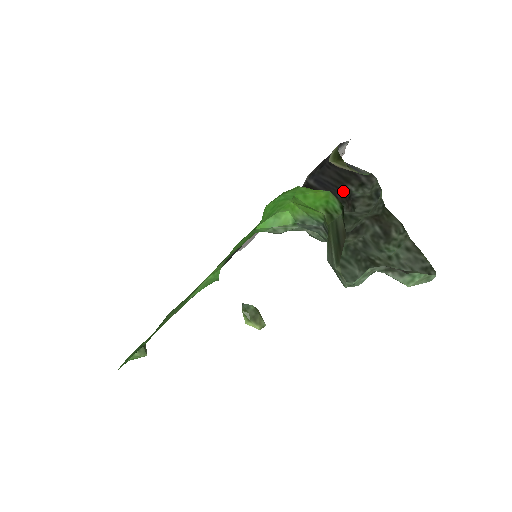
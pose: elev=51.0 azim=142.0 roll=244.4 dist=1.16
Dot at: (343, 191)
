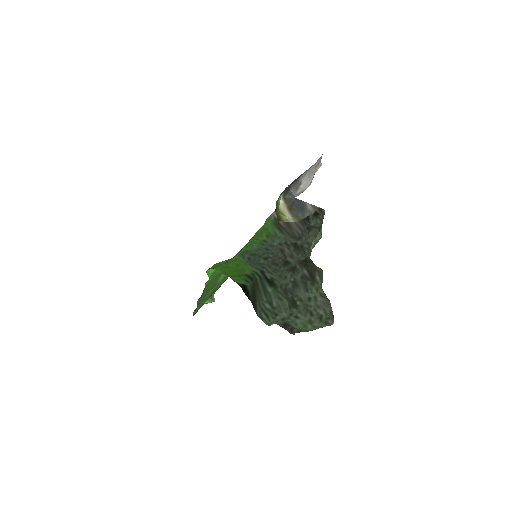
Dot at: occluded
